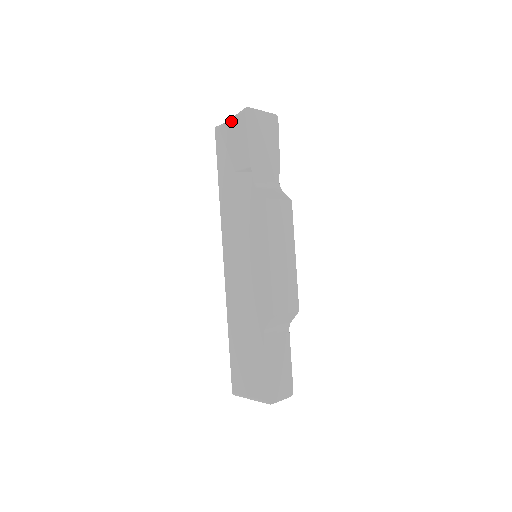
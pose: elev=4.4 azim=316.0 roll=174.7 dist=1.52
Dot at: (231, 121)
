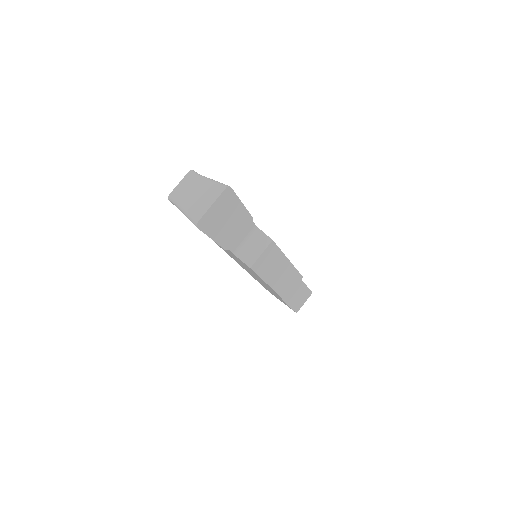
Dot at: occluded
